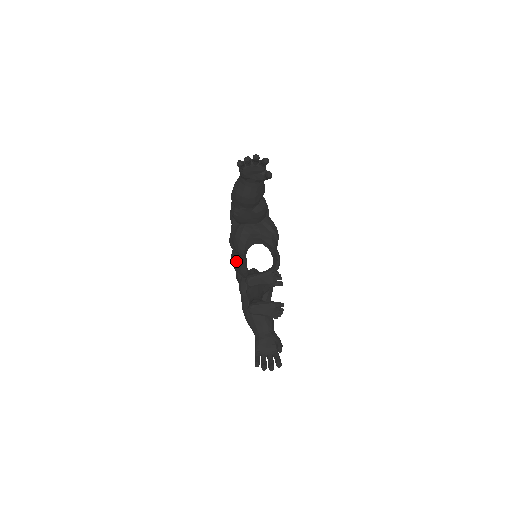
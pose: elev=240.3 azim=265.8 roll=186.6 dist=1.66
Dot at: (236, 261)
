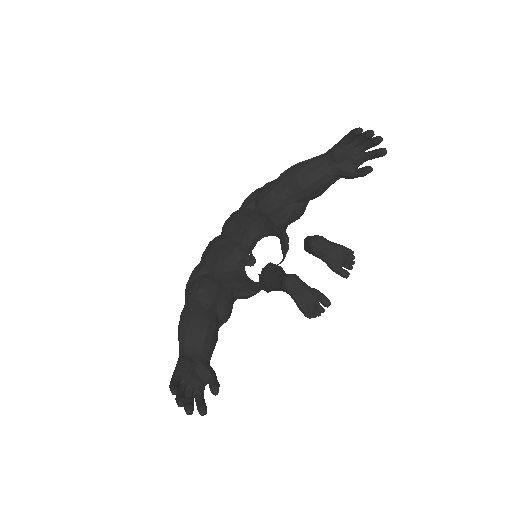
Dot at: (227, 245)
